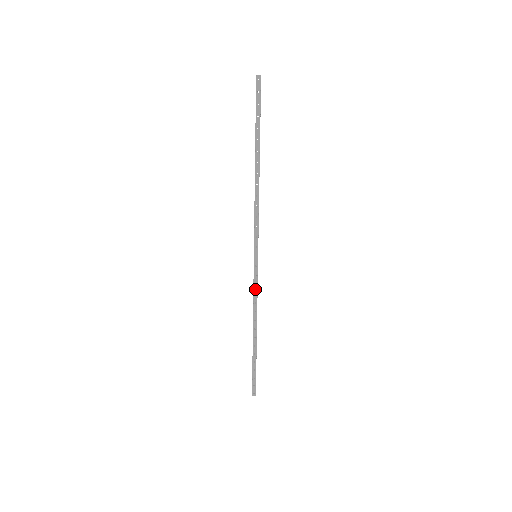
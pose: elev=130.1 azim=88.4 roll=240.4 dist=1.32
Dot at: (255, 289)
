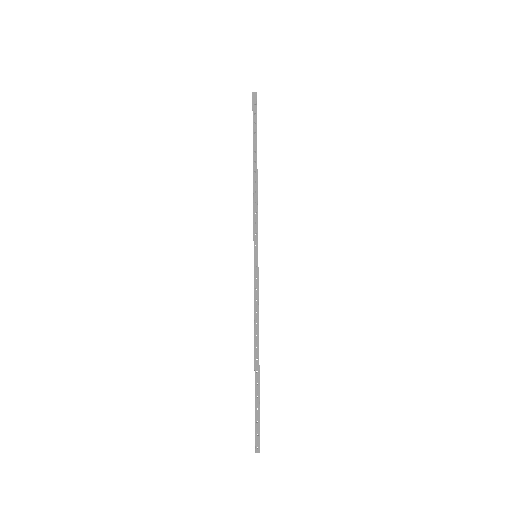
Dot at: (256, 294)
